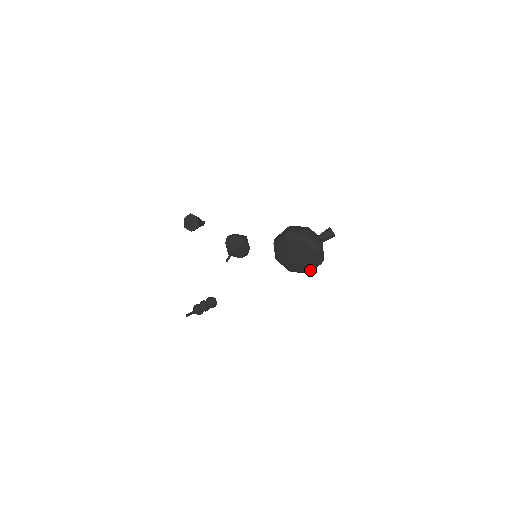
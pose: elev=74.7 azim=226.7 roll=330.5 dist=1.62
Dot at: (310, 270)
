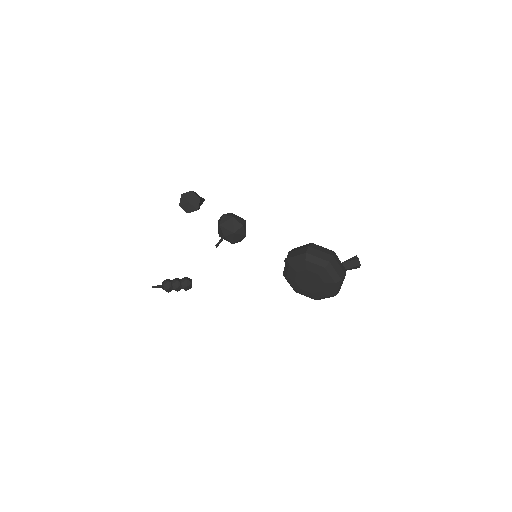
Dot at: (320, 298)
